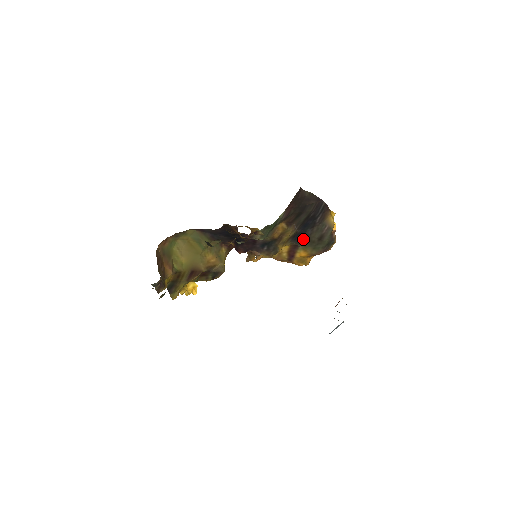
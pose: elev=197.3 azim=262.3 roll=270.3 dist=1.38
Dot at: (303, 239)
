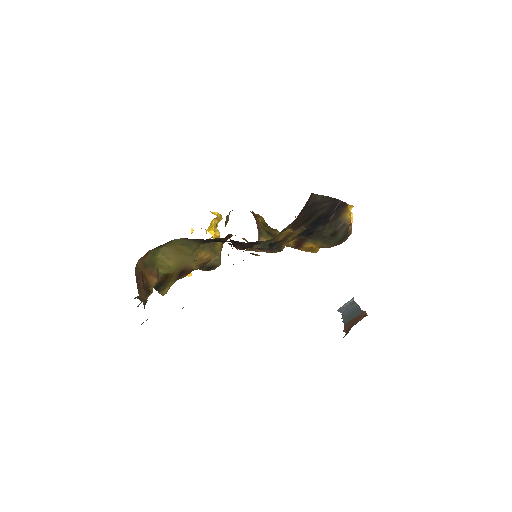
Dot at: (313, 234)
